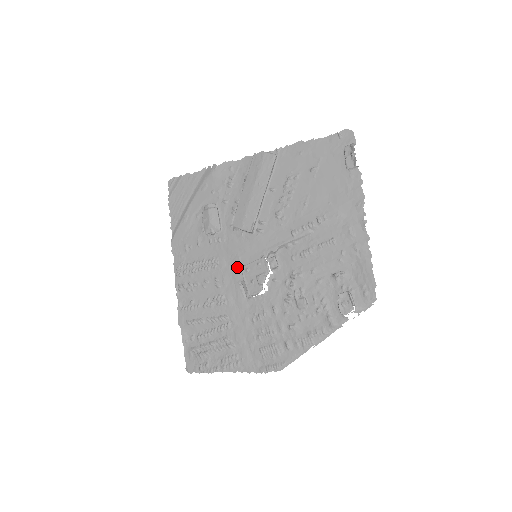
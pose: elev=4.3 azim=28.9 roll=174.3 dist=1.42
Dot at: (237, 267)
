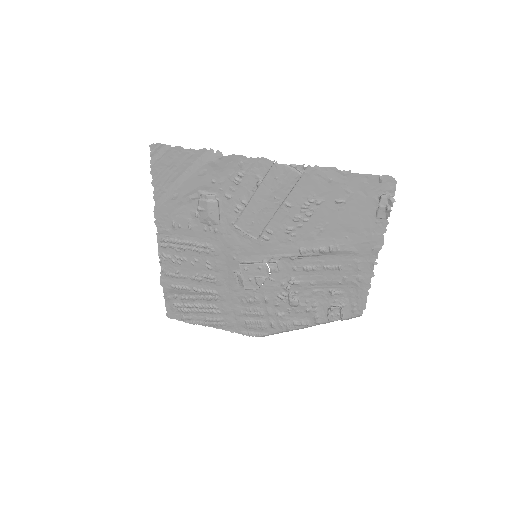
Dot at: (234, 260)
